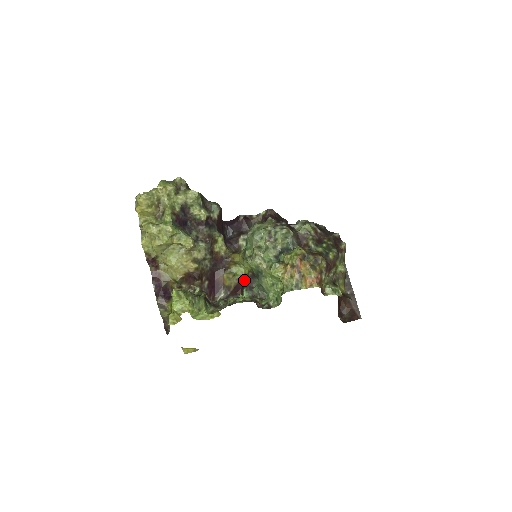
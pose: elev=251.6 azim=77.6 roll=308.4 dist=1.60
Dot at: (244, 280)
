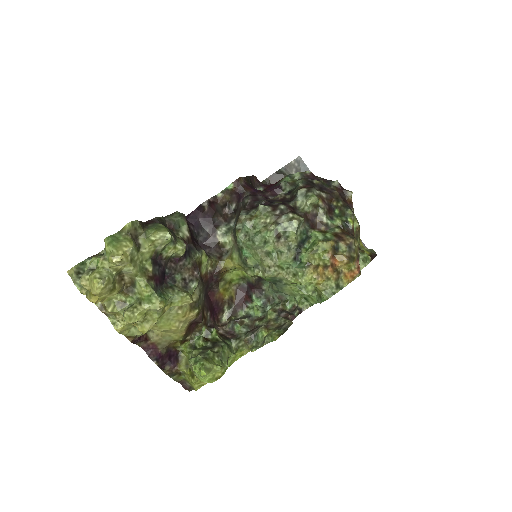
Dot at: (245, 283)
